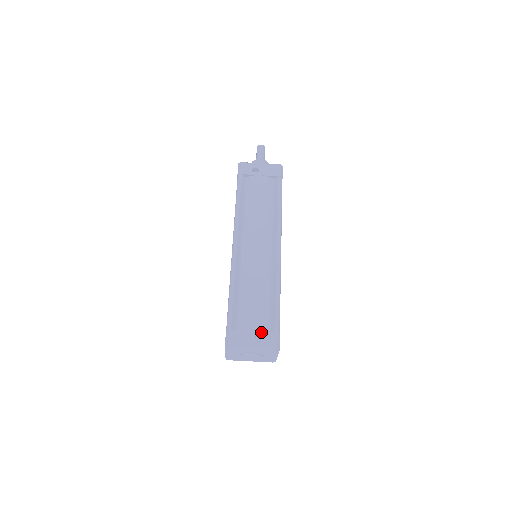
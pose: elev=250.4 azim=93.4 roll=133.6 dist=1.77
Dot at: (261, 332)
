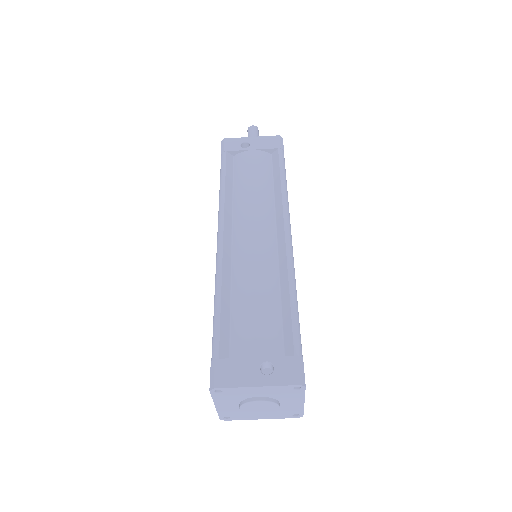
Dot at: (270, 358)
